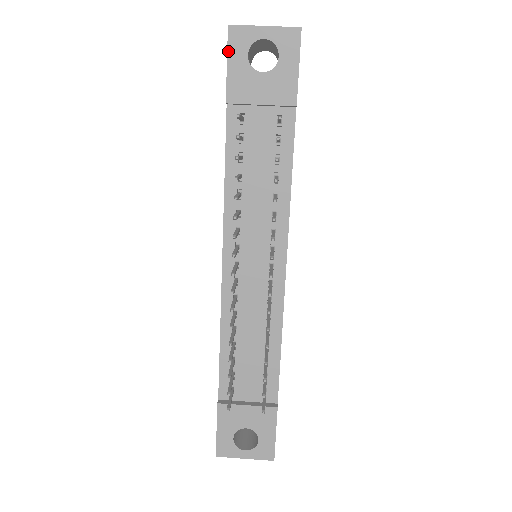
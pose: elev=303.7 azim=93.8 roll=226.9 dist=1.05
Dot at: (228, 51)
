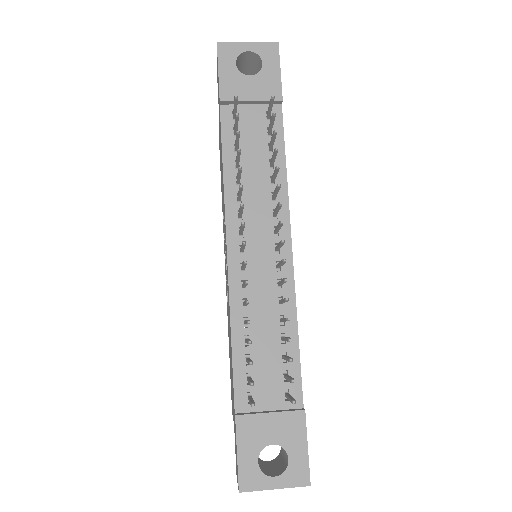
Dot at: (218, 61)
